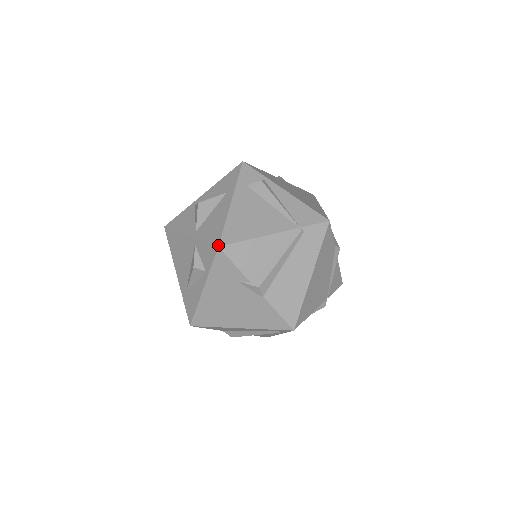
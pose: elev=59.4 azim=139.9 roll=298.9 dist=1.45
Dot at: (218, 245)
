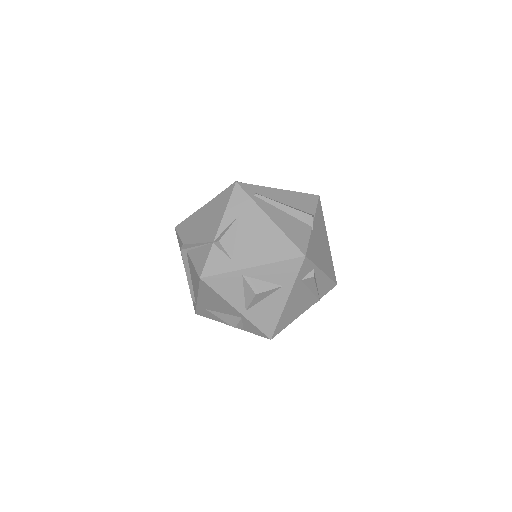
Dot at: occluded
